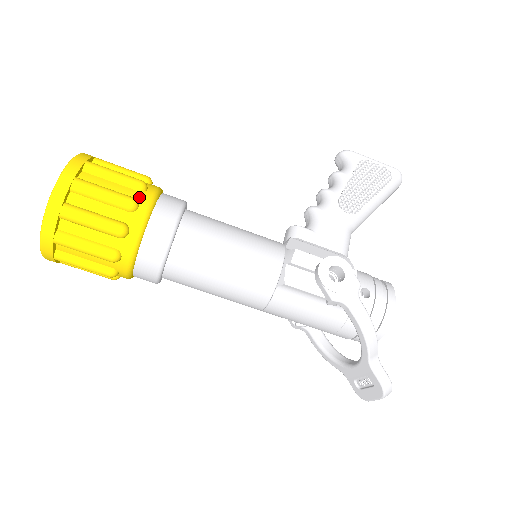
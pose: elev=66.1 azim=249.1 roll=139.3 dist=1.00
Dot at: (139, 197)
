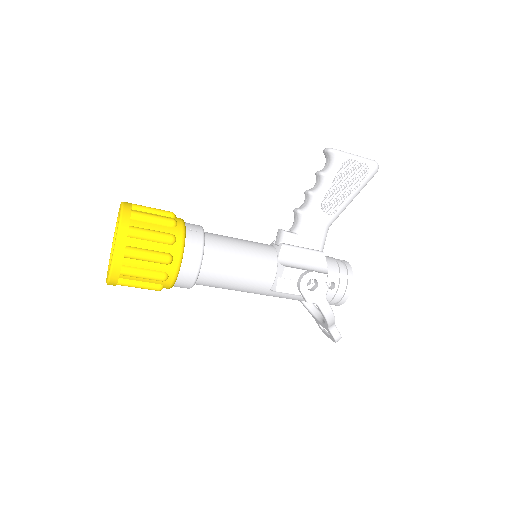
Dot at: (172, 251)
